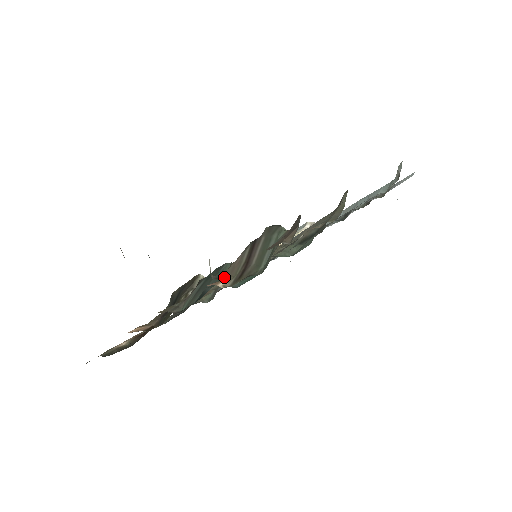
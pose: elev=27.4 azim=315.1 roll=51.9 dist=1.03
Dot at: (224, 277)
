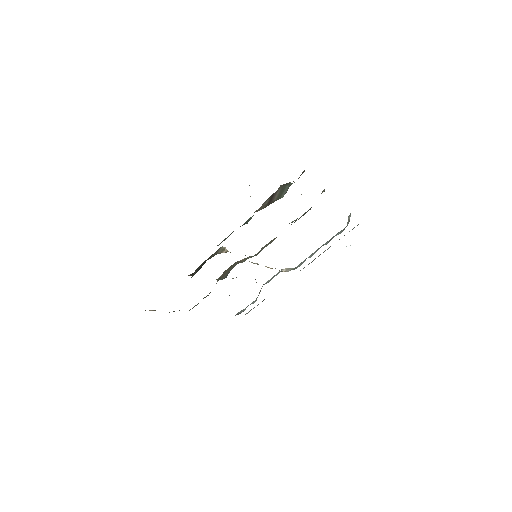
Dot at: occluded
